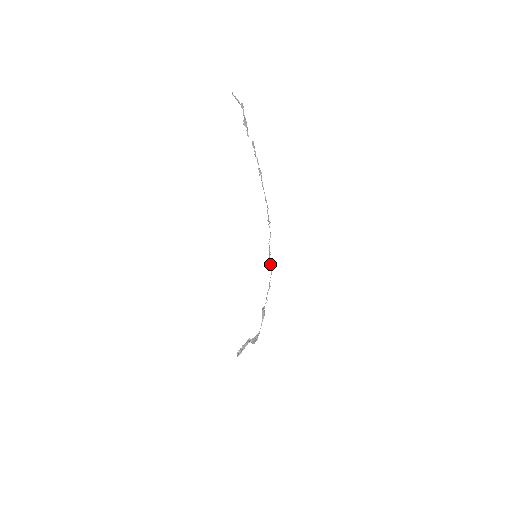
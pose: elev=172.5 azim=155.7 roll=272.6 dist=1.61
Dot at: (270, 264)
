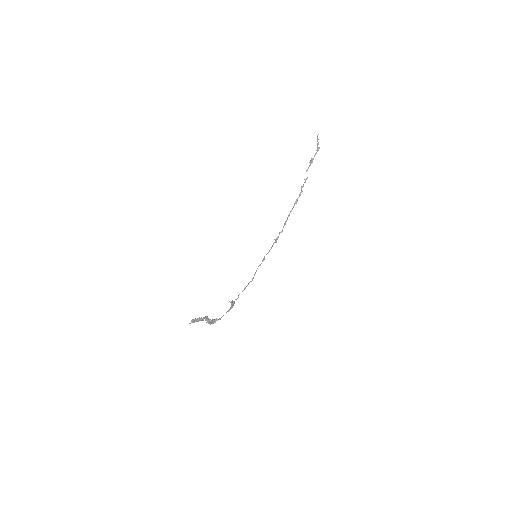
Dot at: (255, 272)
